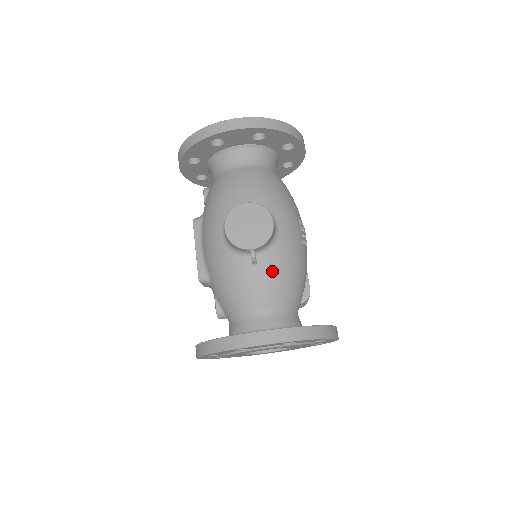
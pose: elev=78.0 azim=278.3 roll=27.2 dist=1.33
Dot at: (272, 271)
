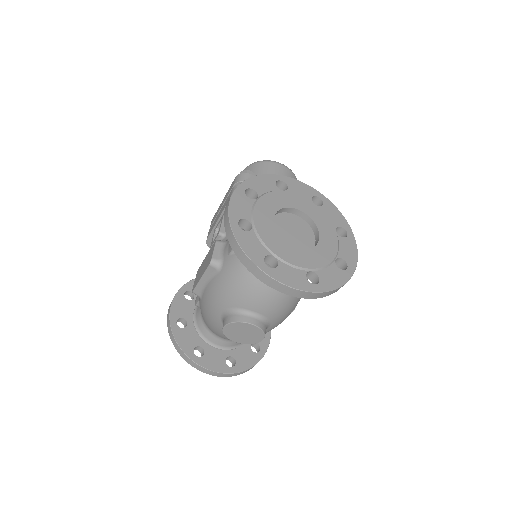
Dot at: occluded
